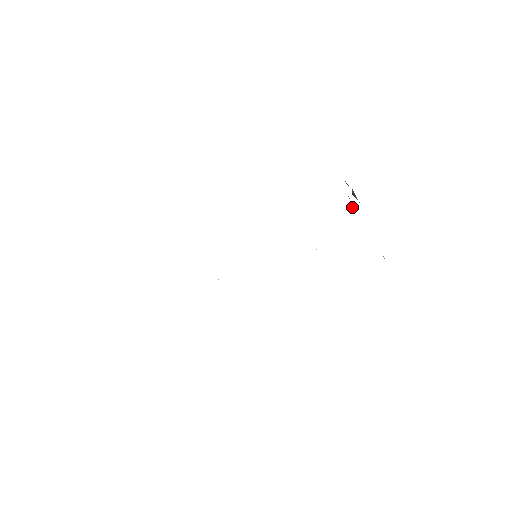
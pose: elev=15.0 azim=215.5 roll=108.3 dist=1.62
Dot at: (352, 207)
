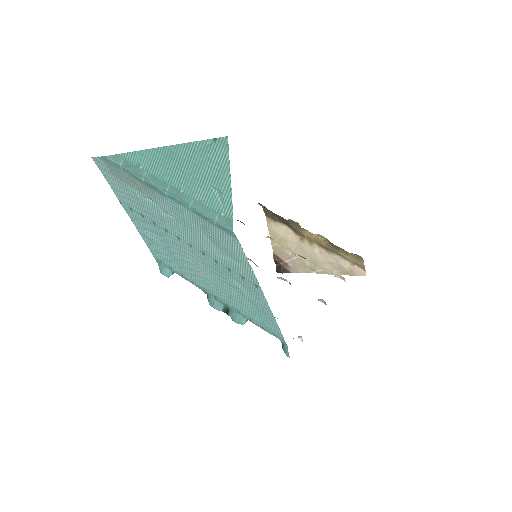
Dot at: (303, 241)
